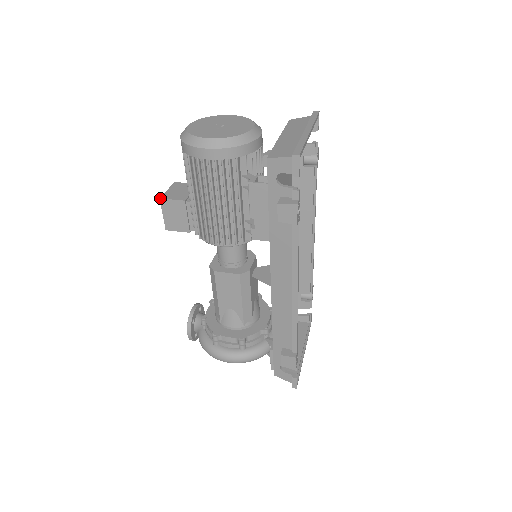
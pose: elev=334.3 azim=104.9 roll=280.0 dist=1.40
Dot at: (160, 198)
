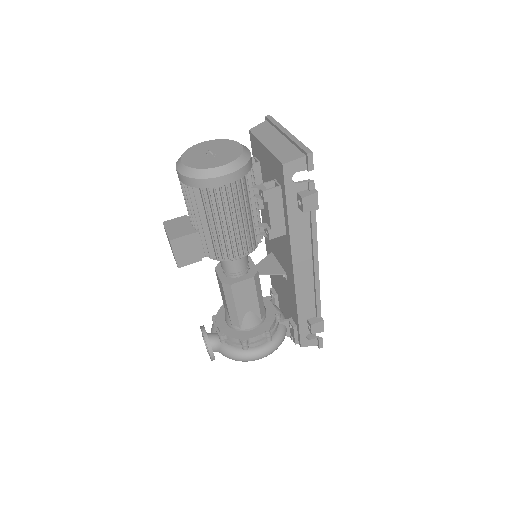
Dot at: (170, 240)
